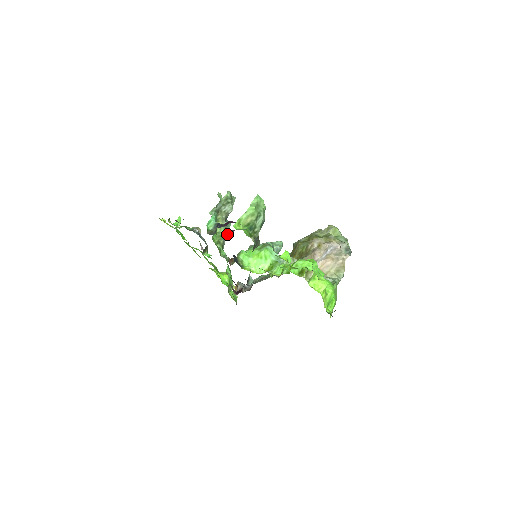
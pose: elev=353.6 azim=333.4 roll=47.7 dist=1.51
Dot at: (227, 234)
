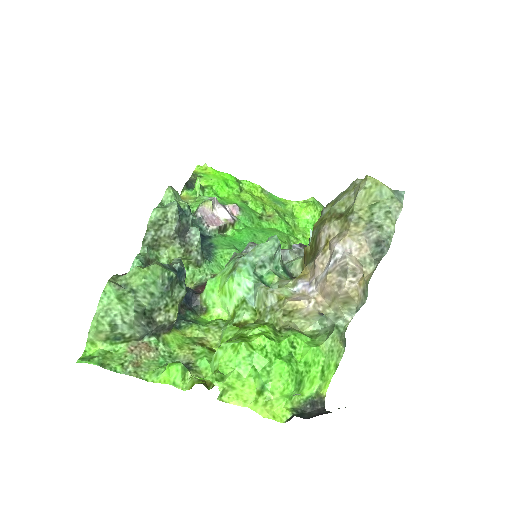
Dot at: (197, 247)
